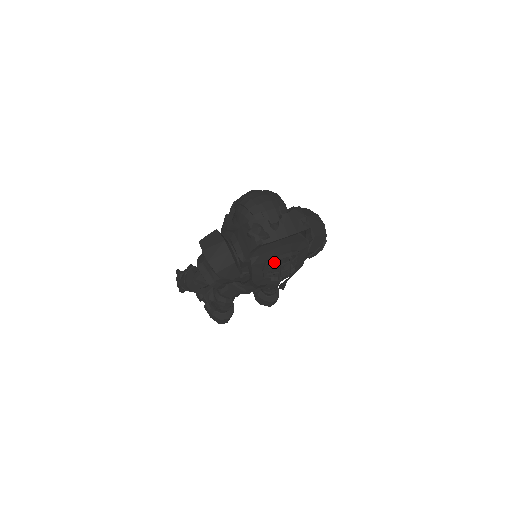
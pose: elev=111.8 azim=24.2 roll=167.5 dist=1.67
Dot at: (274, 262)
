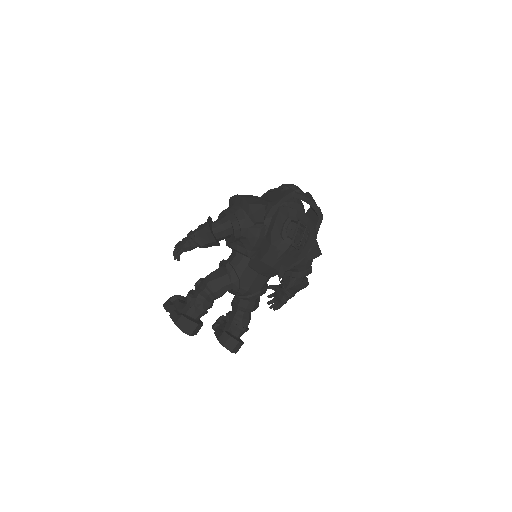
Dot at: occluded
